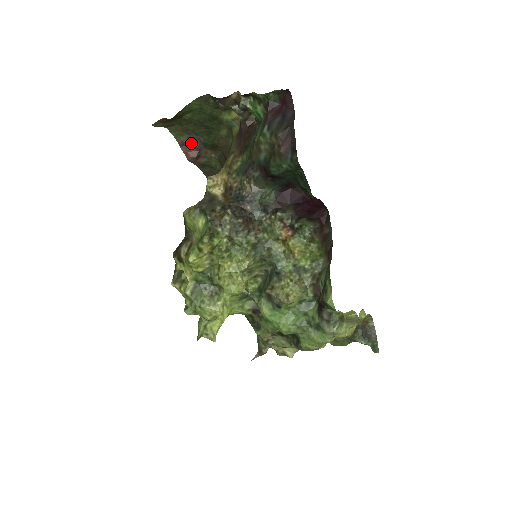
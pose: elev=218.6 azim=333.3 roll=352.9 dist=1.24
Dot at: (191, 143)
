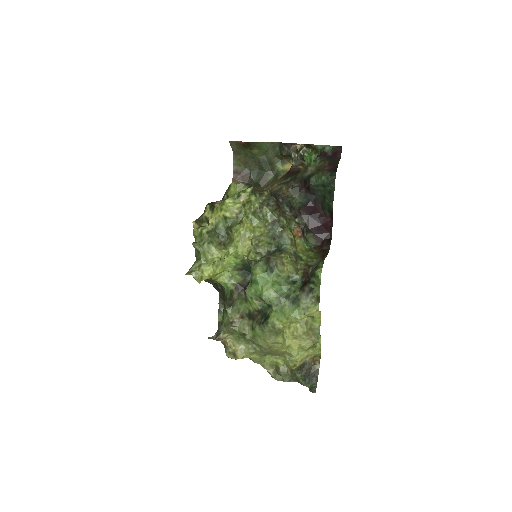
Dot at: (243, 174)
